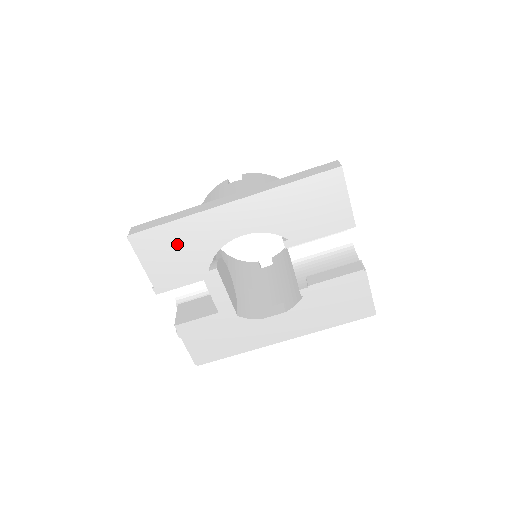
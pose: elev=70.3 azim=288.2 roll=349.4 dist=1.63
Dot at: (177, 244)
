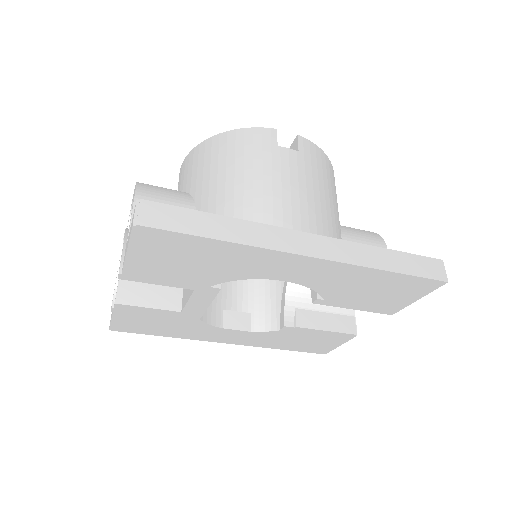
Dot at: (198, 257)
